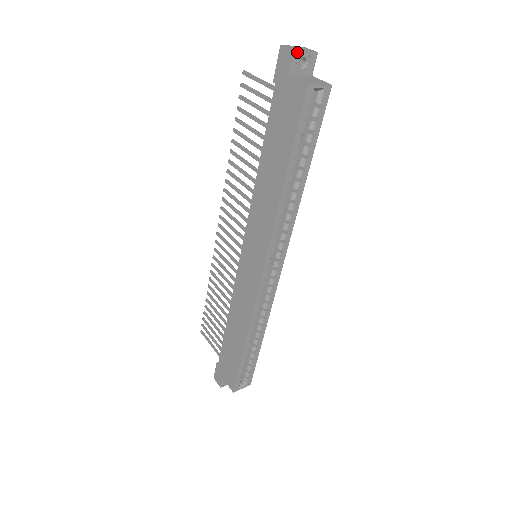
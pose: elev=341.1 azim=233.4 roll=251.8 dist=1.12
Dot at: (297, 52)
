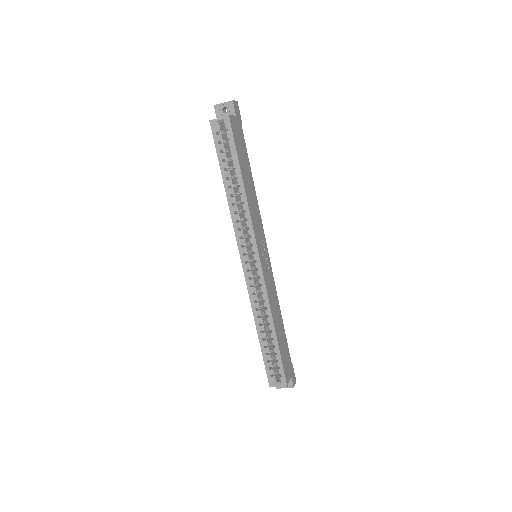
Dot at: (217, 106)
